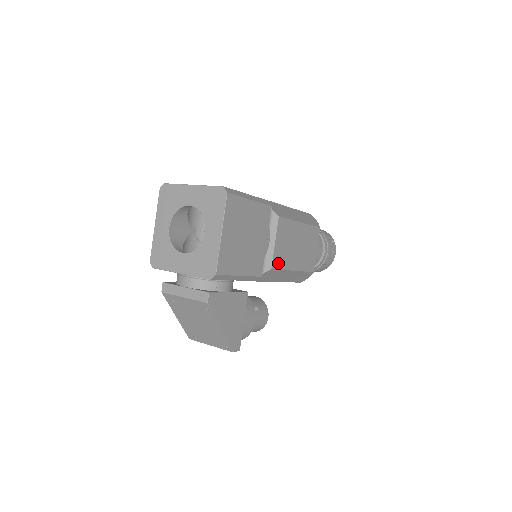
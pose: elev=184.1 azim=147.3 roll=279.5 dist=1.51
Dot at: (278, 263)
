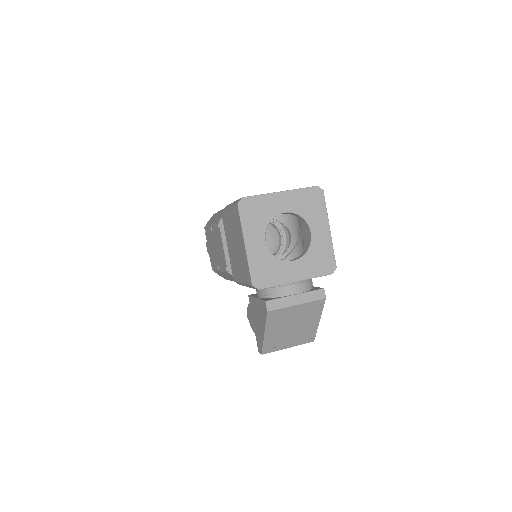
Dot at: occluded
